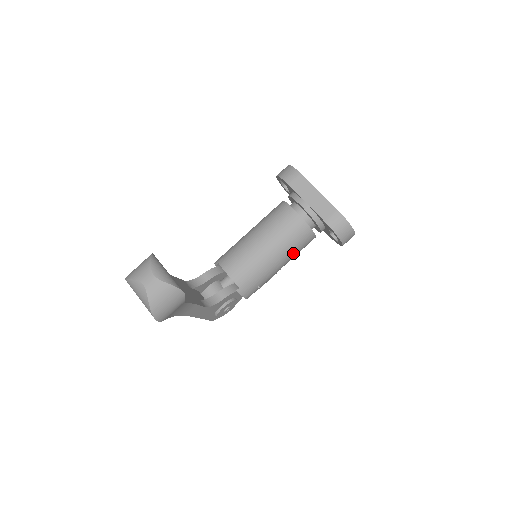
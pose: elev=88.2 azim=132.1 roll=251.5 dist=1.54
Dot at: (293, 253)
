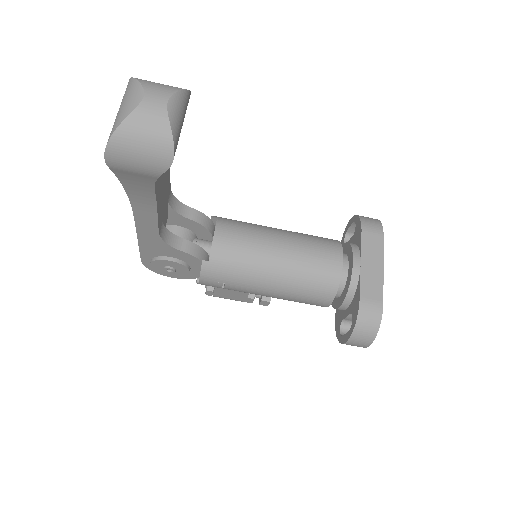
Dot at: (293, 294)
